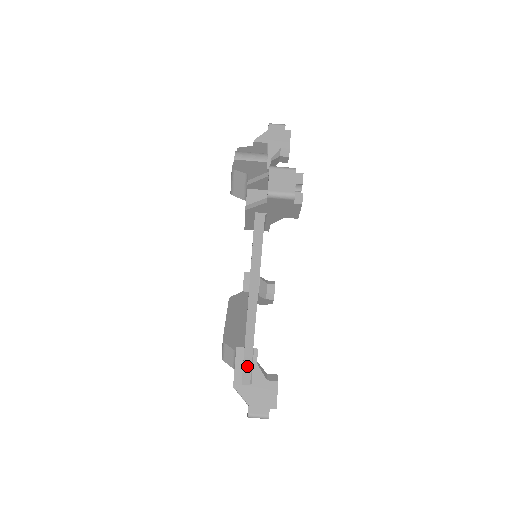
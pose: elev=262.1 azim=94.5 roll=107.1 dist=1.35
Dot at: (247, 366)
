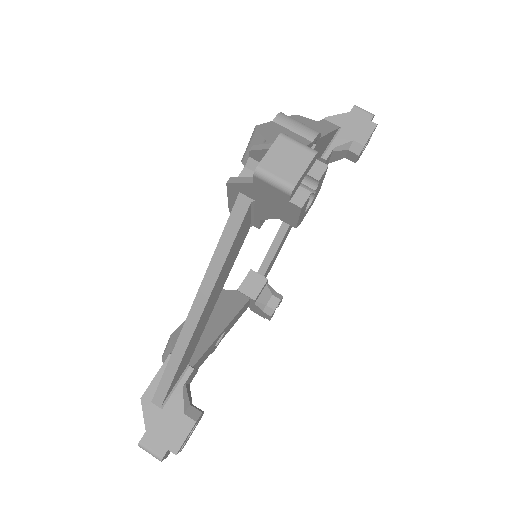
Dot at: (164, 384)
